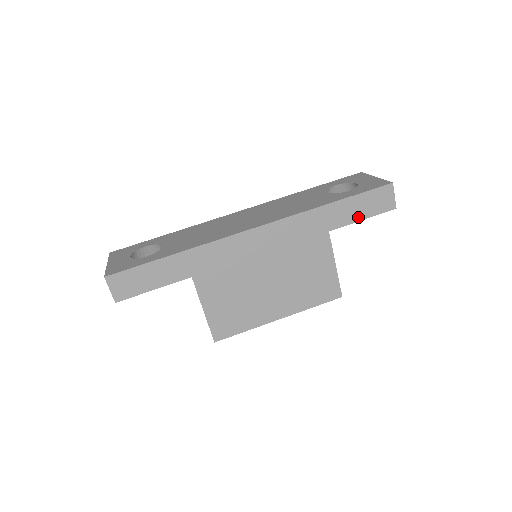
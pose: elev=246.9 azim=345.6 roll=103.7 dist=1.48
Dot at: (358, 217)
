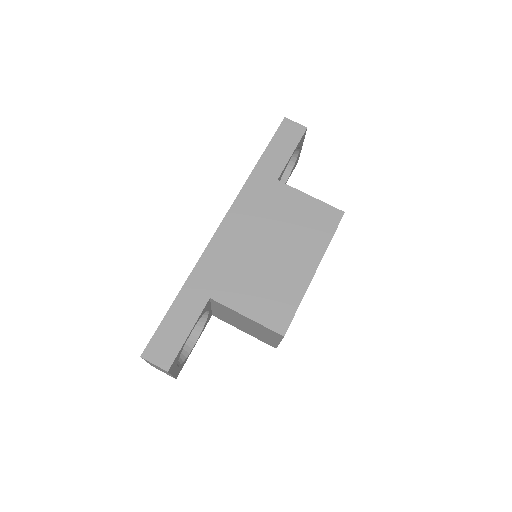
Dot at: (287, 155)
